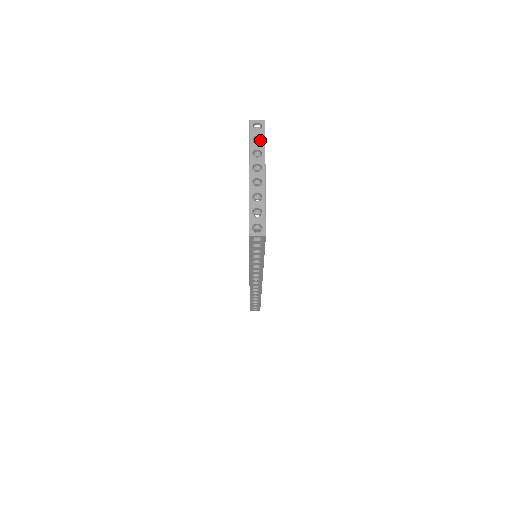
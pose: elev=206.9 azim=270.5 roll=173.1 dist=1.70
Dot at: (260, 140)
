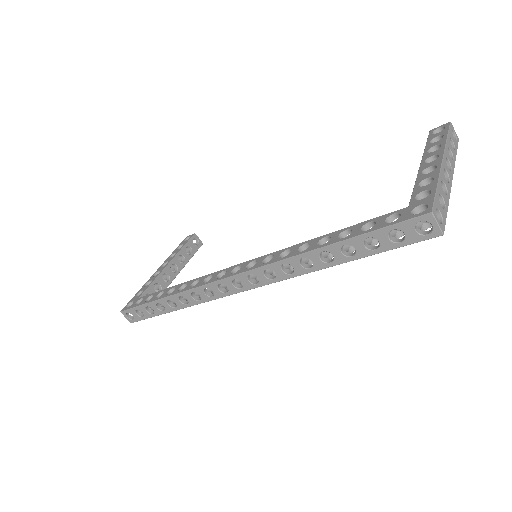
Dot at: occluded
